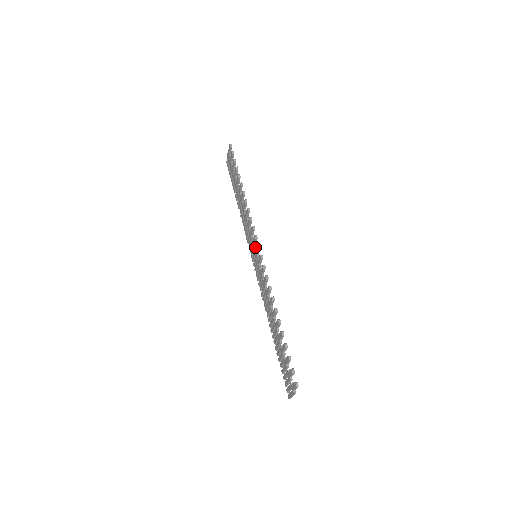
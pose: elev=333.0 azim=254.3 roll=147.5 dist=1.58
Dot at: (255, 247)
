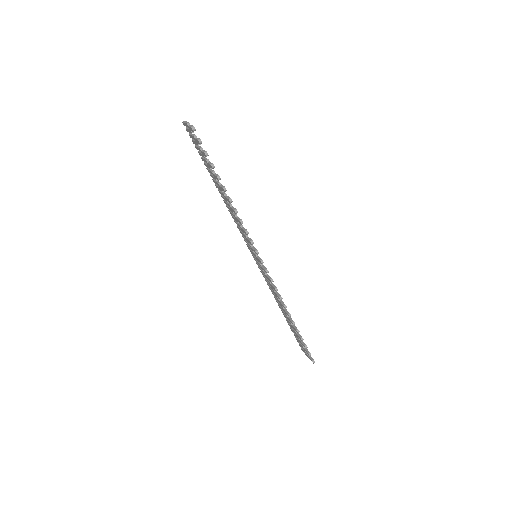
Dot at: occluded
